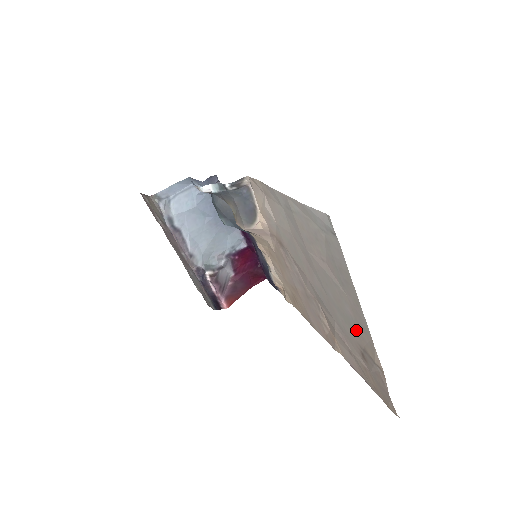
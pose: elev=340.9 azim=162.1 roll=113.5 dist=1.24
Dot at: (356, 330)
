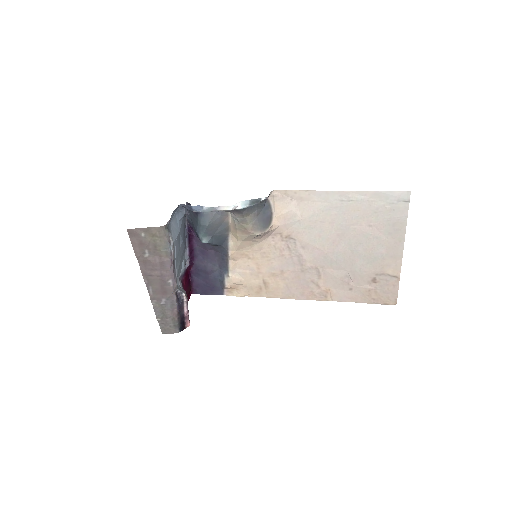
Dot at: (381, 262)
